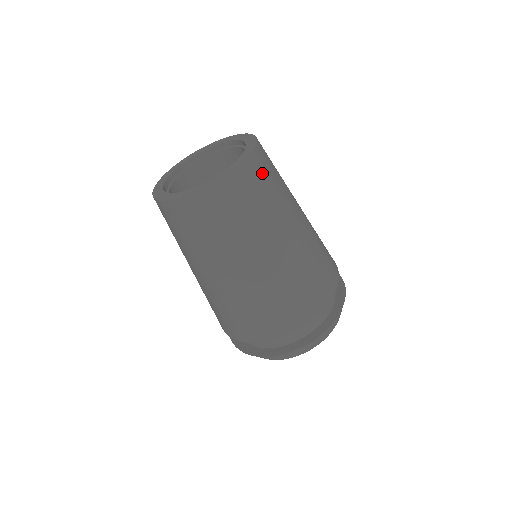
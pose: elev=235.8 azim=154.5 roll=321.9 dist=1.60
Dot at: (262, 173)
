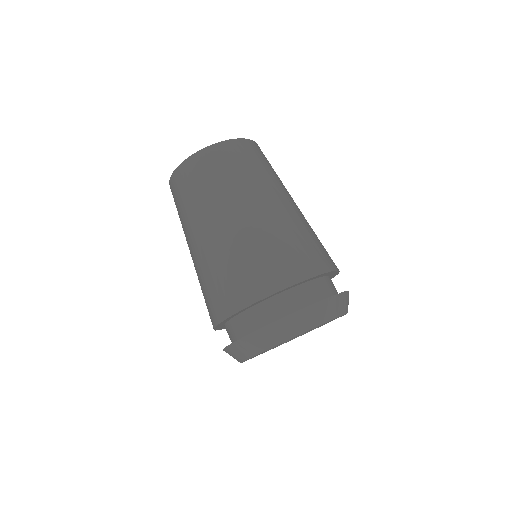
Dot at: (258, 154)
